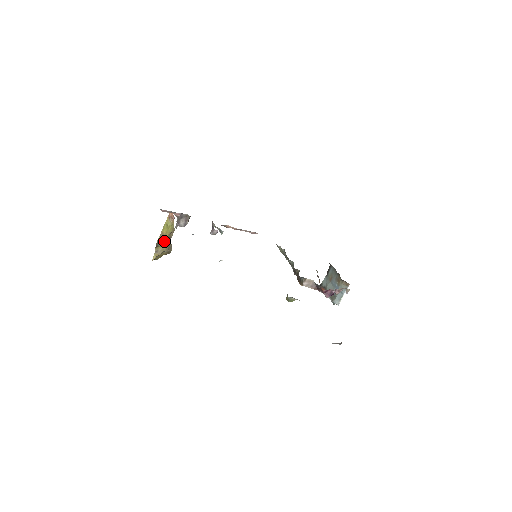
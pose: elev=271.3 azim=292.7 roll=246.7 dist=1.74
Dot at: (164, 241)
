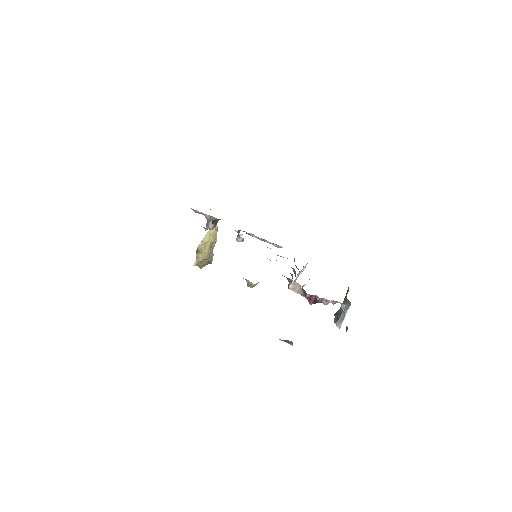
Dot at: (205, 248)
